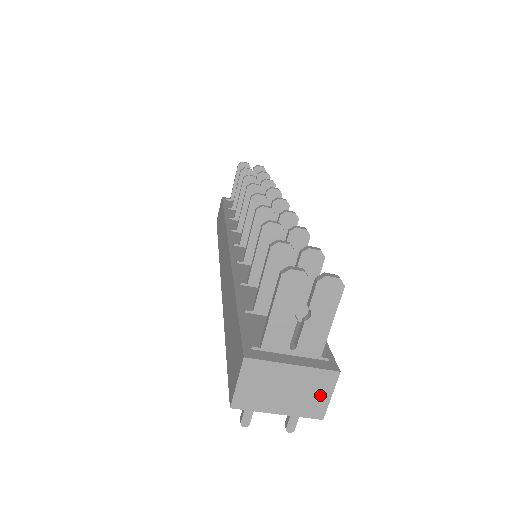
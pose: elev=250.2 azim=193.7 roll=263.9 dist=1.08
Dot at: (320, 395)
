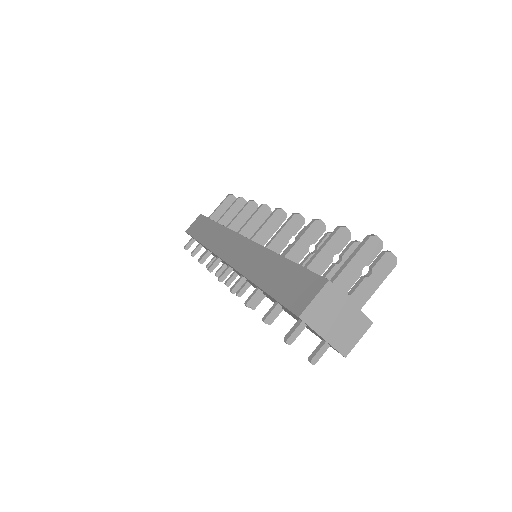
Dot at: (354, 336)
